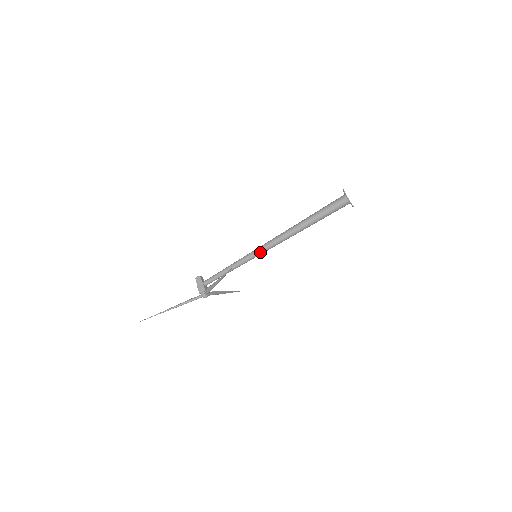
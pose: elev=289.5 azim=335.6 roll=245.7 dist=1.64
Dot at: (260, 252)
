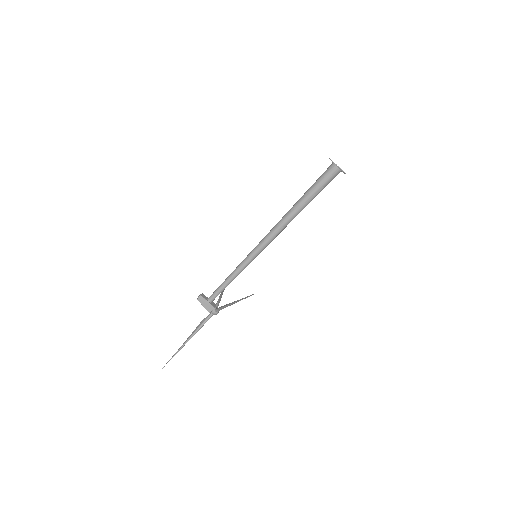
Dot at: (260, 252)
